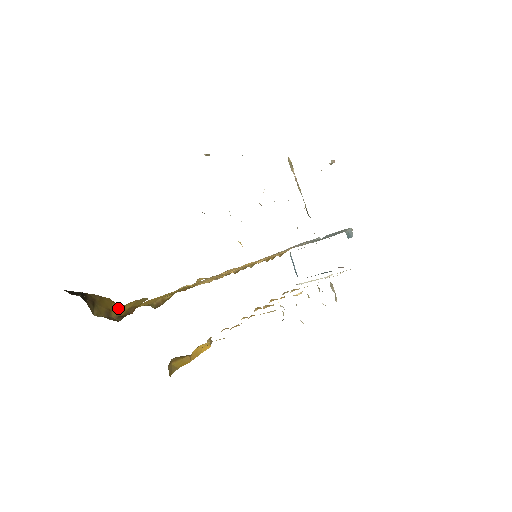
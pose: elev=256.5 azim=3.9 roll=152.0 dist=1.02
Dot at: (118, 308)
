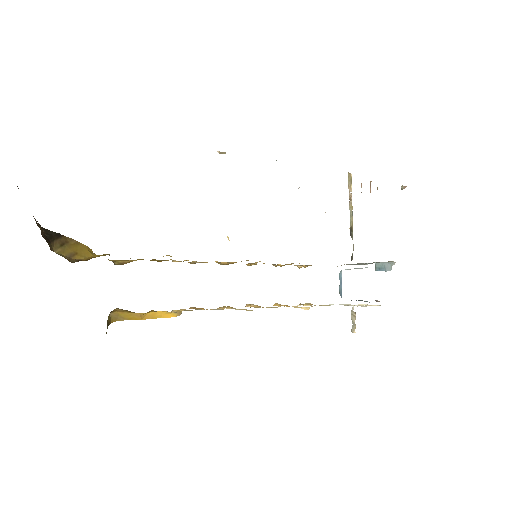
Dot at: (87, 255)
